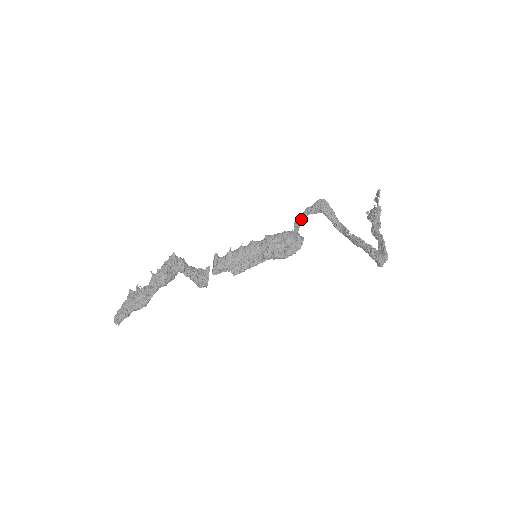
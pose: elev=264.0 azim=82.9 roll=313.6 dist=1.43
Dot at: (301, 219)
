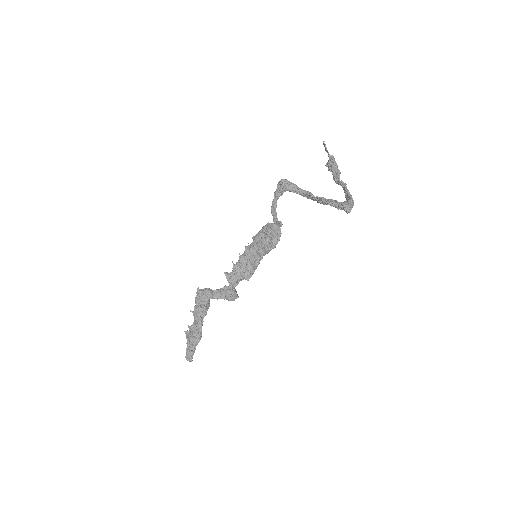
Dot at: (274, 206)
